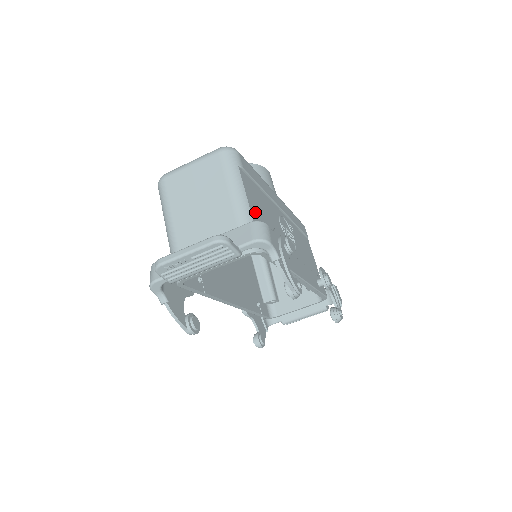
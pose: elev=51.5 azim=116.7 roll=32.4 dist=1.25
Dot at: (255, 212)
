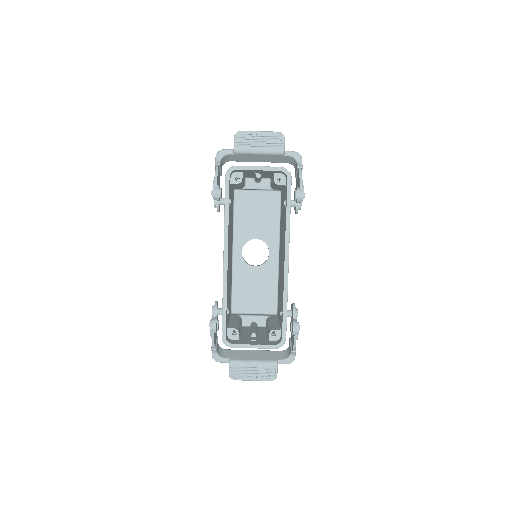
Dot at: occluded
